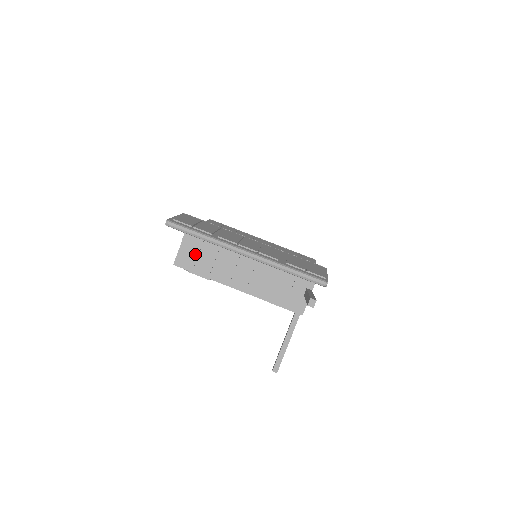
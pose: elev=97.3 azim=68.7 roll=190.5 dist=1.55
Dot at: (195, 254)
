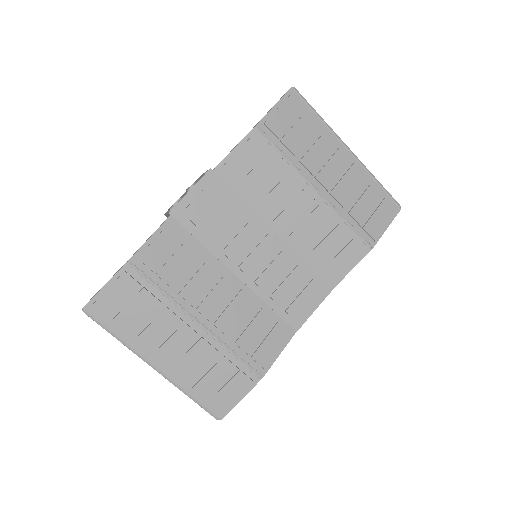
Dot at: occluded
